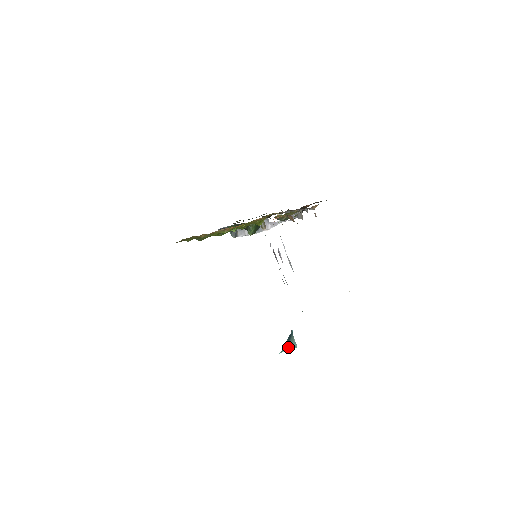
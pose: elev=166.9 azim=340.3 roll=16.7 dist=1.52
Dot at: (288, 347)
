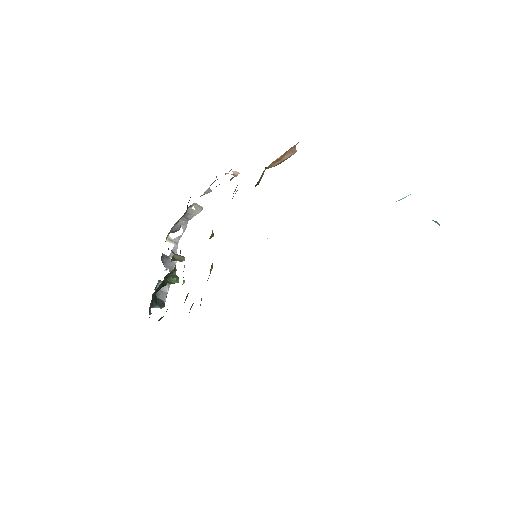
Dot at: occluded
